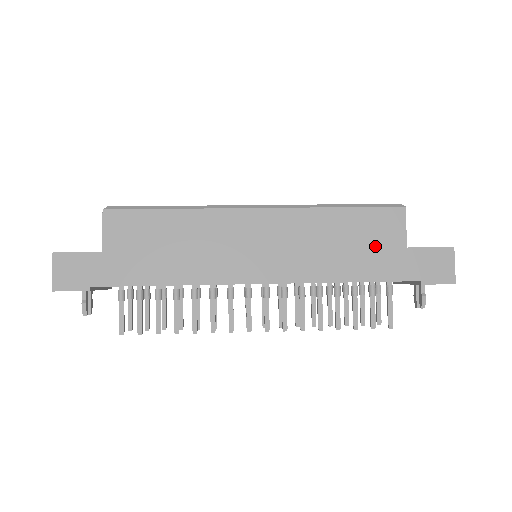
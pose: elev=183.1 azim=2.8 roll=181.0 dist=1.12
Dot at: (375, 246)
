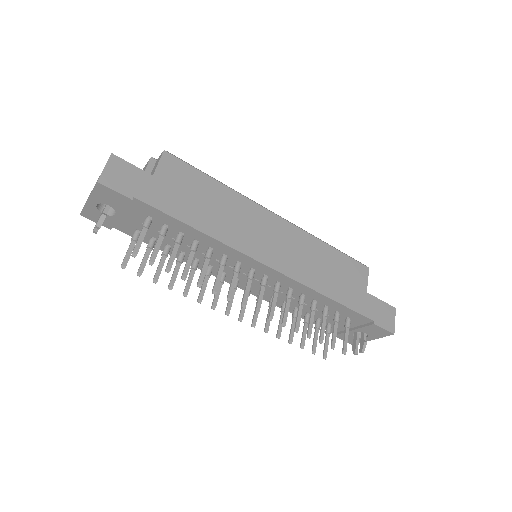
Dot at: occluded
